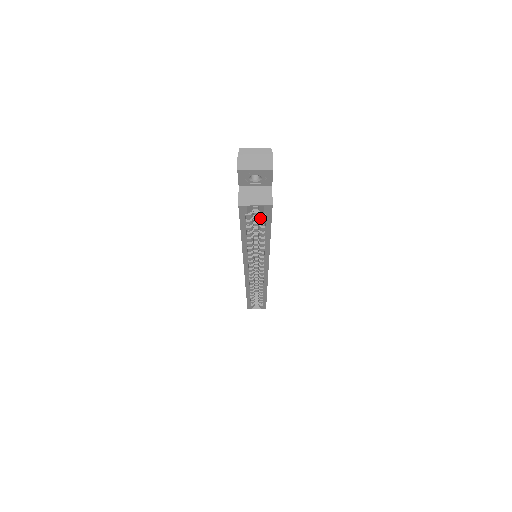
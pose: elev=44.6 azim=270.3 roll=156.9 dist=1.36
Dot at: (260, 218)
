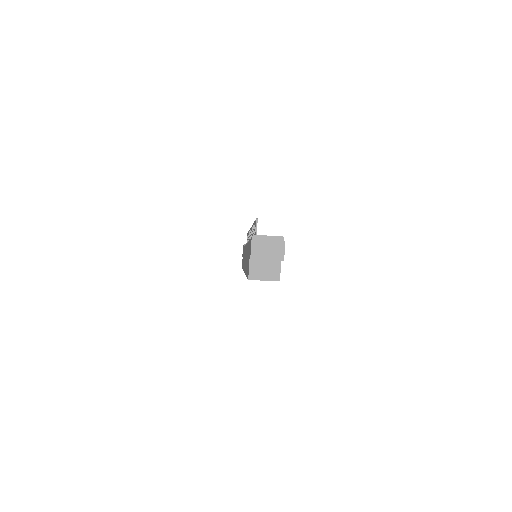
Dot at: occluded
